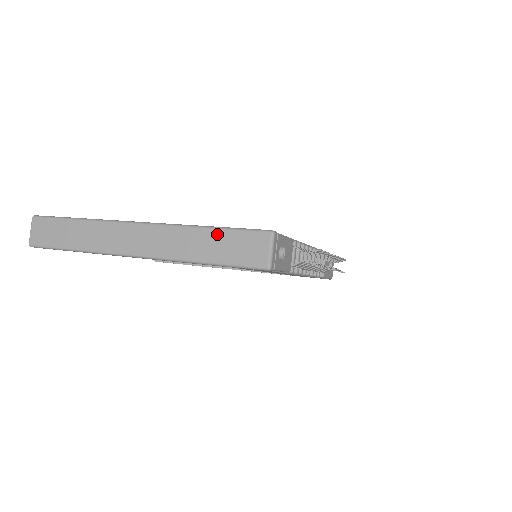
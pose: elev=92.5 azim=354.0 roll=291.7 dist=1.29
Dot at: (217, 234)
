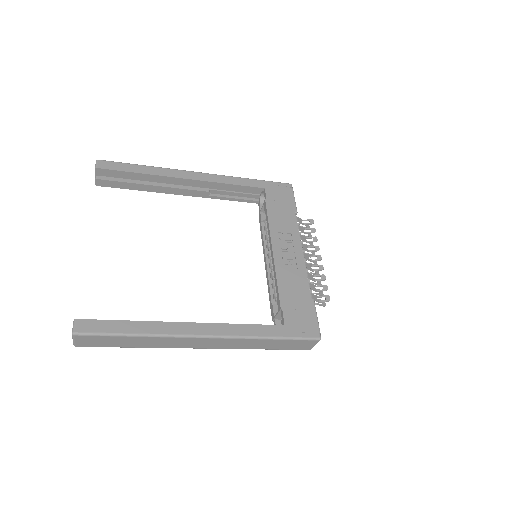
Dot at: (278, 341)
